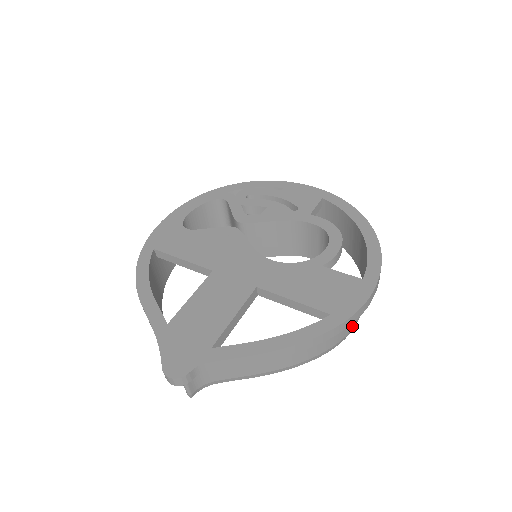
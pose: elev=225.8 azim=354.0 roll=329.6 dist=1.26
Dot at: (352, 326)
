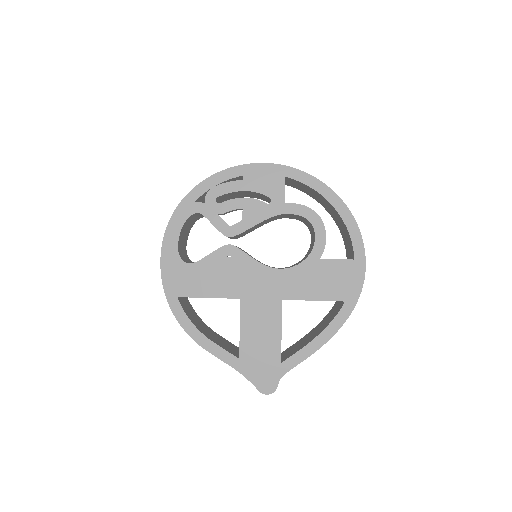
Dot at: occluded
